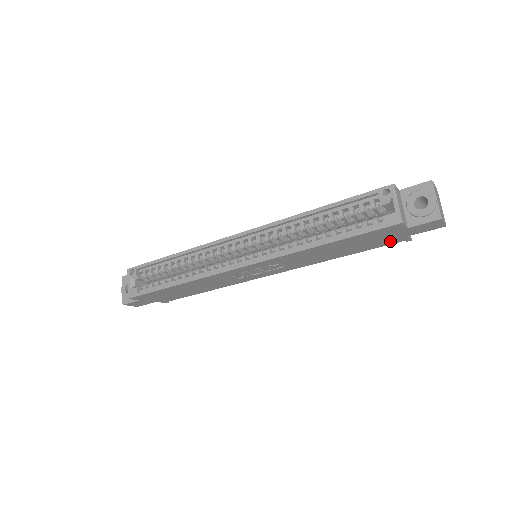
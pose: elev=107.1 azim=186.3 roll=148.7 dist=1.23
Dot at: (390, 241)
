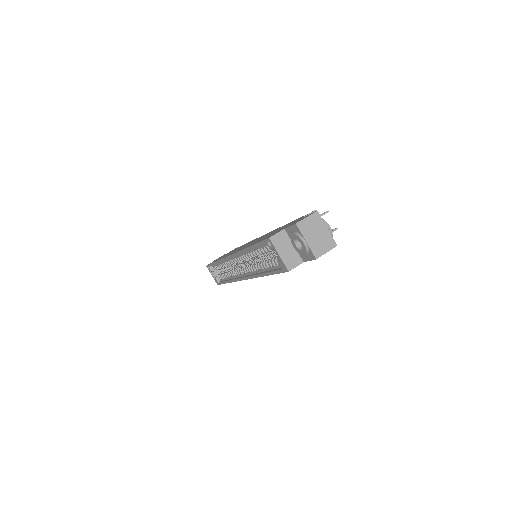
Dot at: occluded
